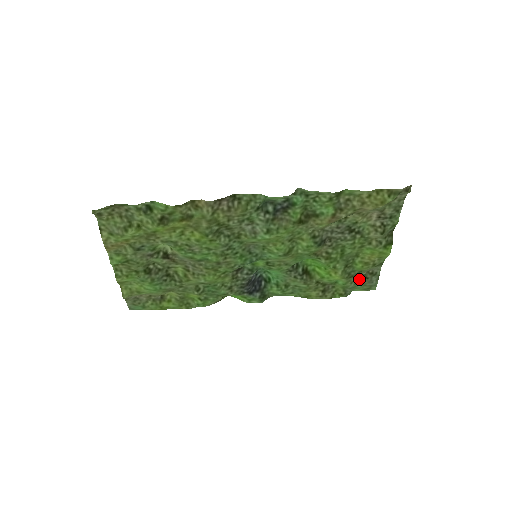
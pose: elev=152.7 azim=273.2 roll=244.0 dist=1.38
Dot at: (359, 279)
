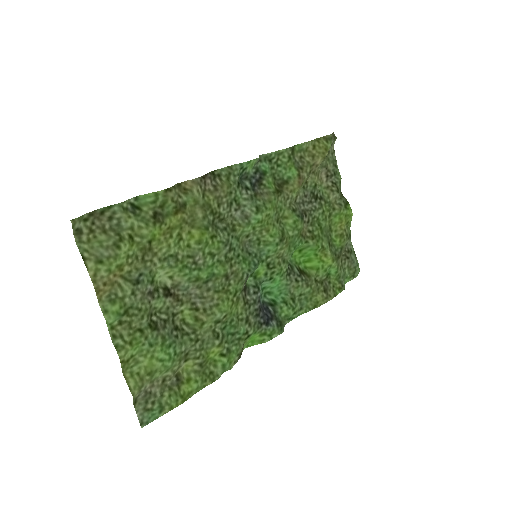
Dot at: (343, 262)
